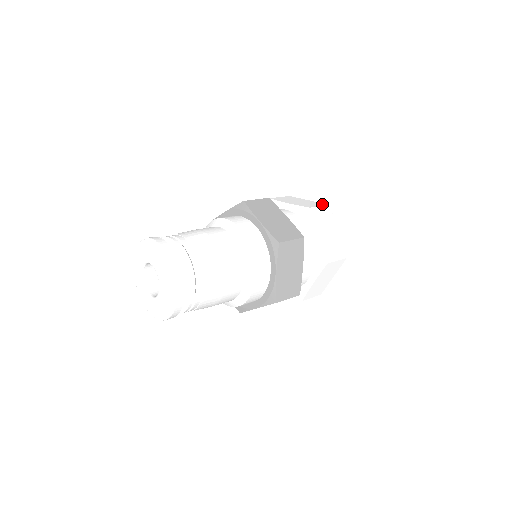
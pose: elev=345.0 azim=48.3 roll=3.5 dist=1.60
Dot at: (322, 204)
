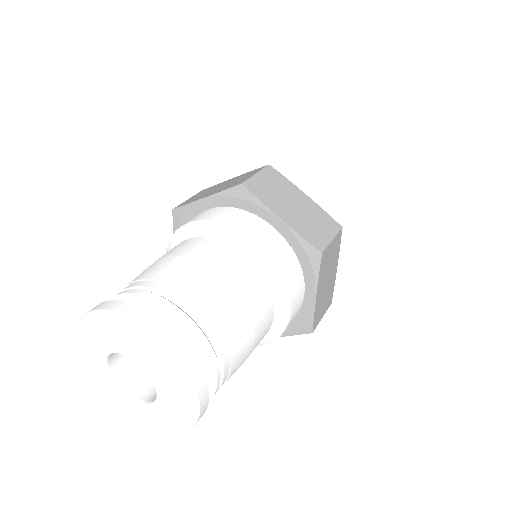
Dot at: (371, 228)
